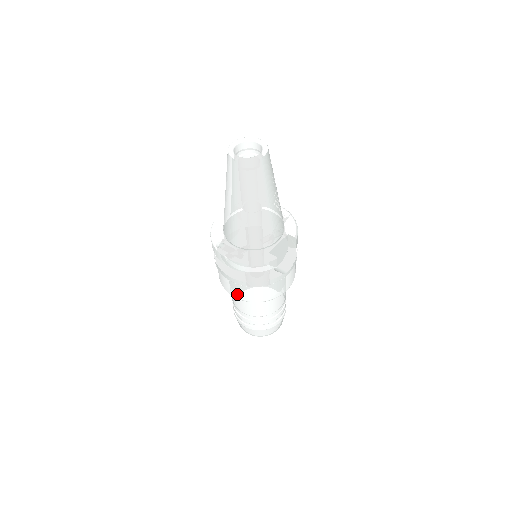
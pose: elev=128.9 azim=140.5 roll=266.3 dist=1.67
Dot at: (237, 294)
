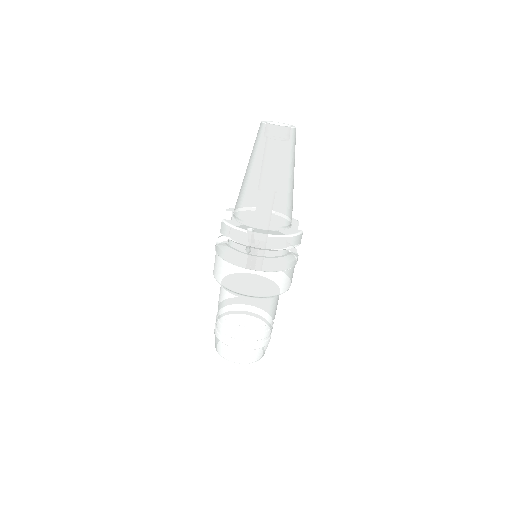
Dot at: (262, 289)
